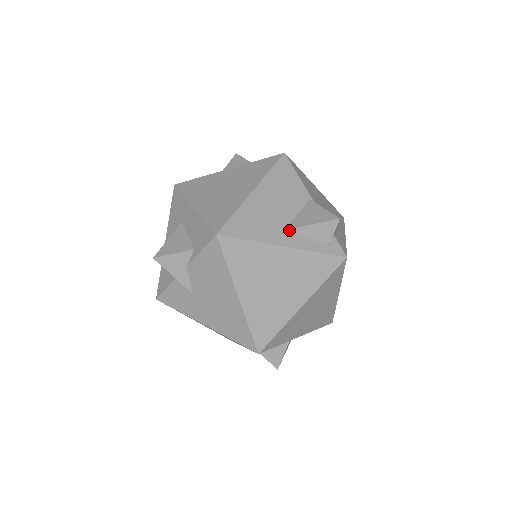
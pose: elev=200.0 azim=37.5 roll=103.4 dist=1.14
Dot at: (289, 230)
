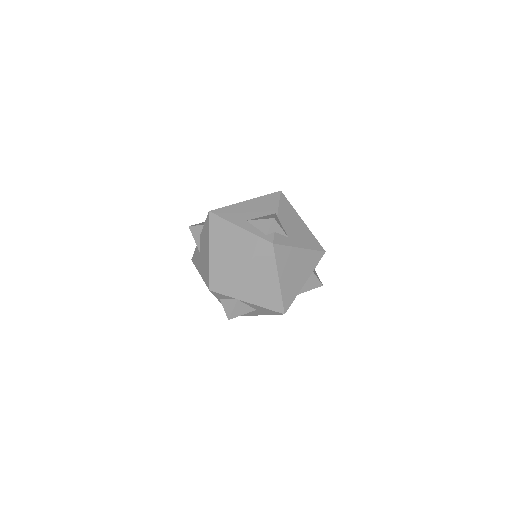
Dot at: (249, 221)
